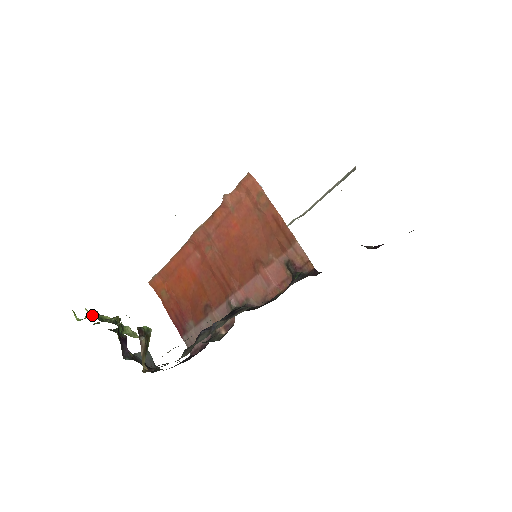
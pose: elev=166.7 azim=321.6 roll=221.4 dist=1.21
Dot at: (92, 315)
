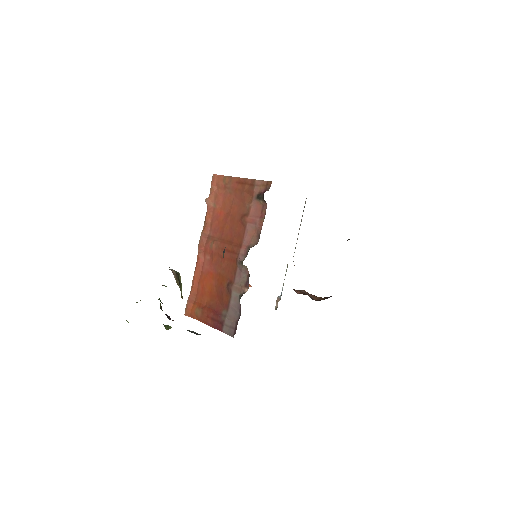
Dot at: (137, 302)
